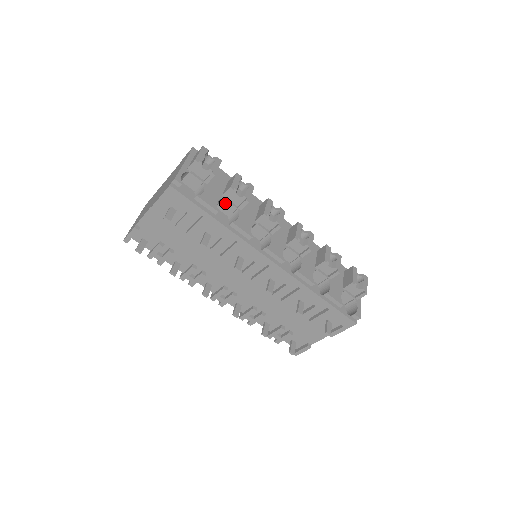
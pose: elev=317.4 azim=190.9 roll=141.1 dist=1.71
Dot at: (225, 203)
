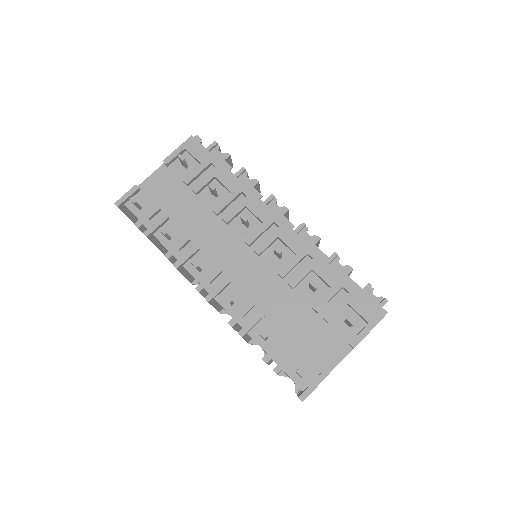
Dot at: occluded
